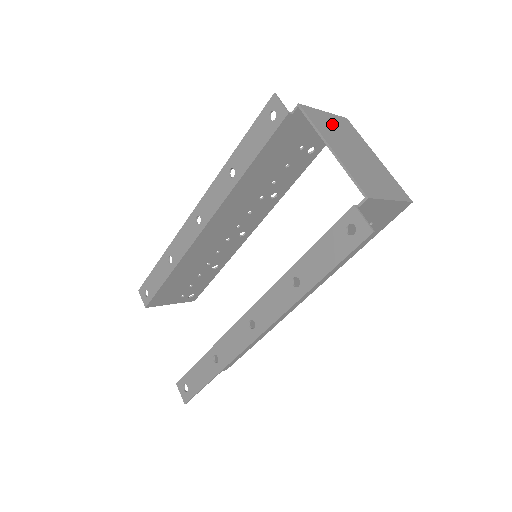
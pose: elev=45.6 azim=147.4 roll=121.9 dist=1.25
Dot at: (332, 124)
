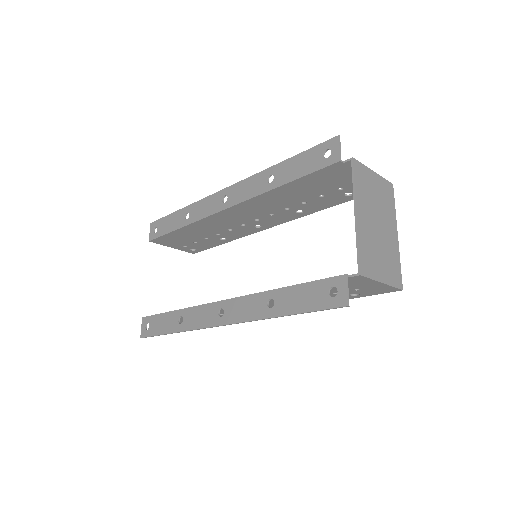
Dot at: (374, 188)
